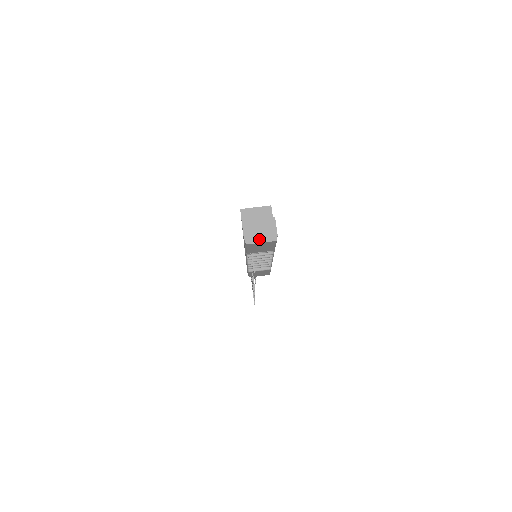
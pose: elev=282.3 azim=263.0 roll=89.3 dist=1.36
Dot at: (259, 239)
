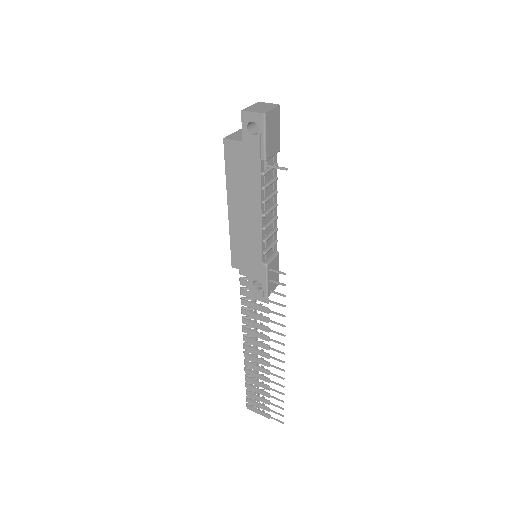
Dot at: (268, 109)
